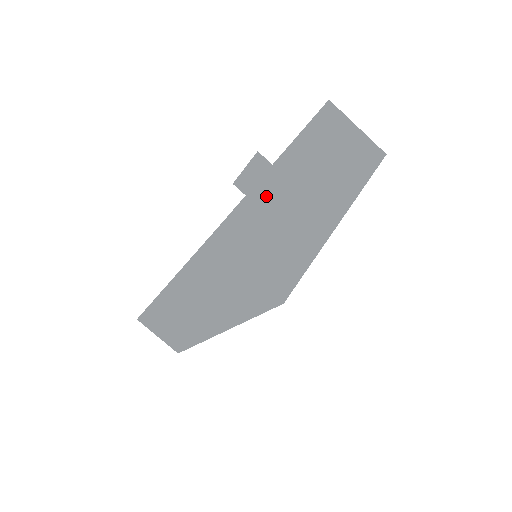
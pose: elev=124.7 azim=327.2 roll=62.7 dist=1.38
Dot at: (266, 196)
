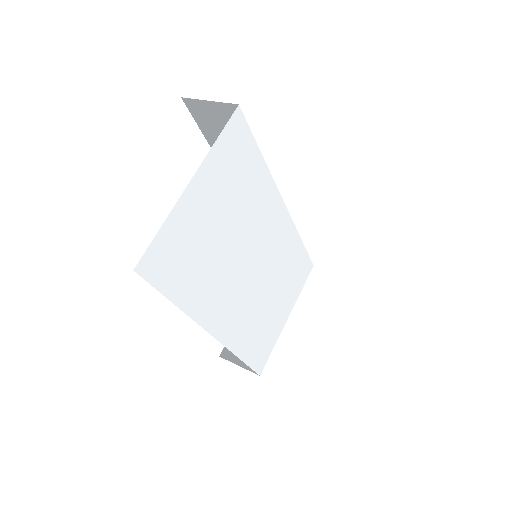
Dot at: occluded
